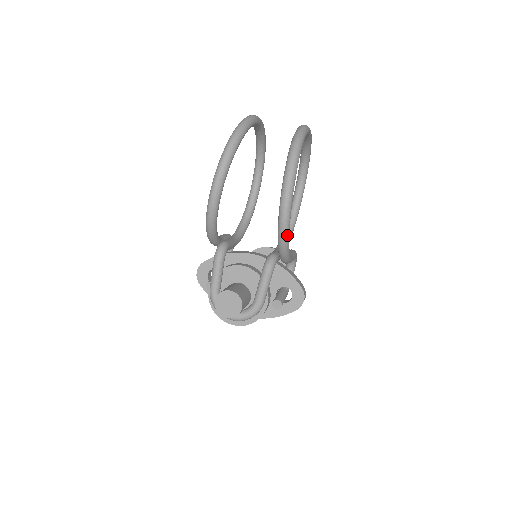
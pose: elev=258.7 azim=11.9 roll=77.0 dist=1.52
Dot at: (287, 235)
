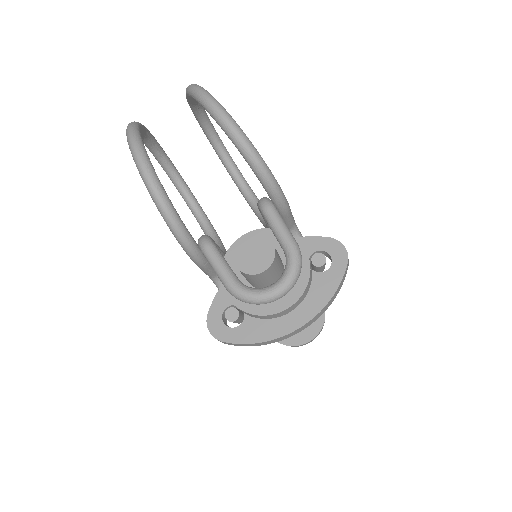
Dot at: (249, 142)
